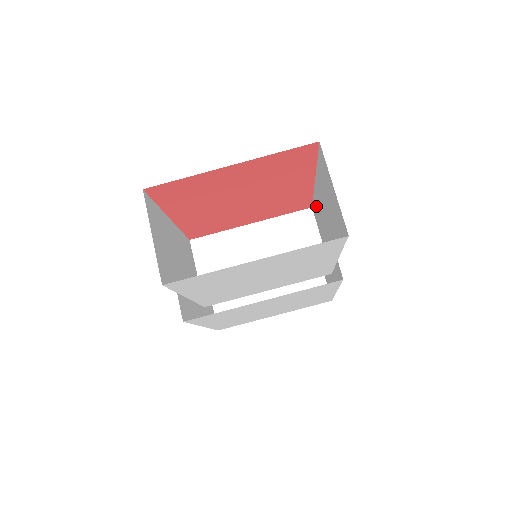
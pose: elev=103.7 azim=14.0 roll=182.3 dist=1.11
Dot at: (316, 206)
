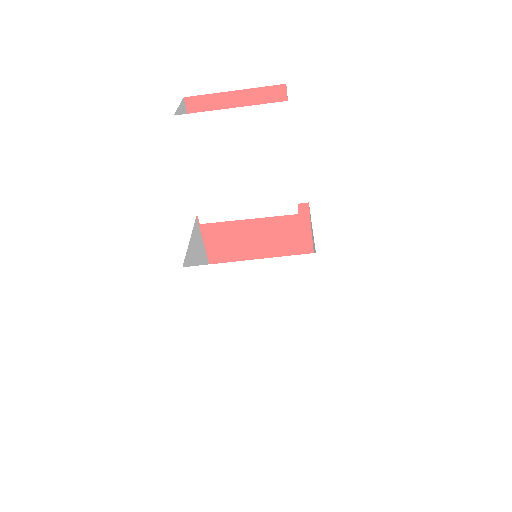
Dot at: occluded
